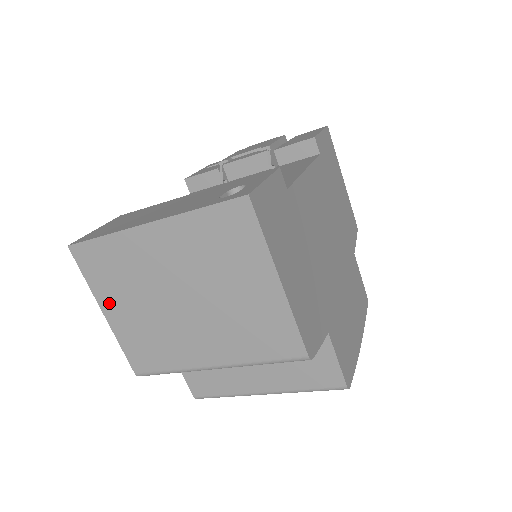
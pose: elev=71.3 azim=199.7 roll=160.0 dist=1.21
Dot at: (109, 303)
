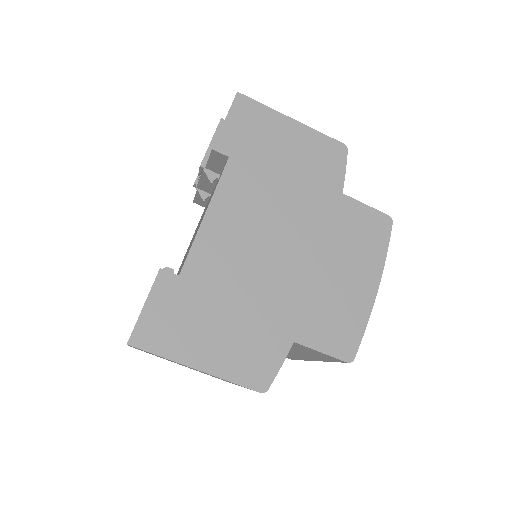
Dot at: occluded
